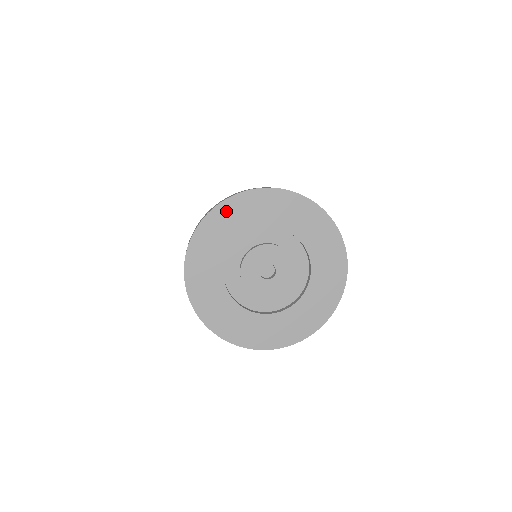
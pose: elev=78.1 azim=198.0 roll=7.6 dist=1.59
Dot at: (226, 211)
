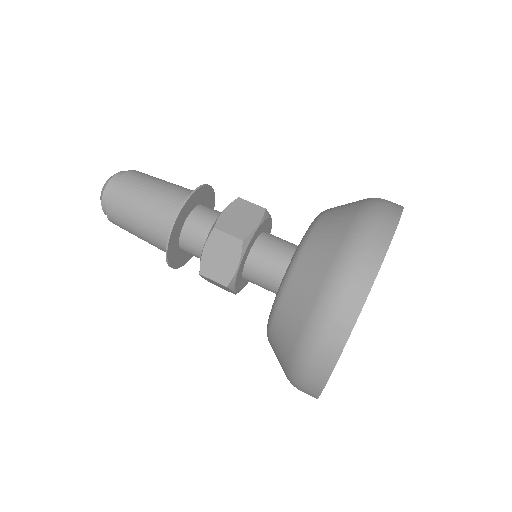
Dot at: occluded
